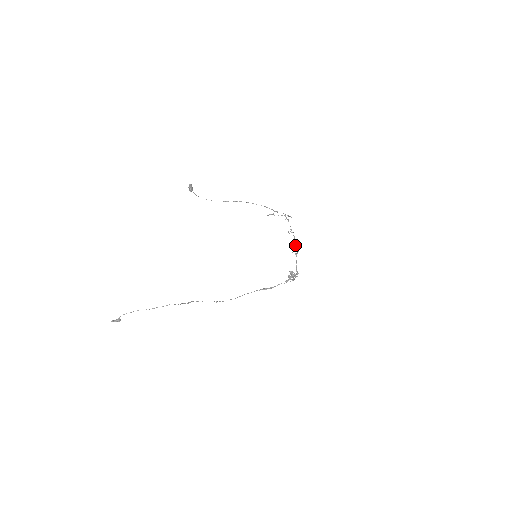
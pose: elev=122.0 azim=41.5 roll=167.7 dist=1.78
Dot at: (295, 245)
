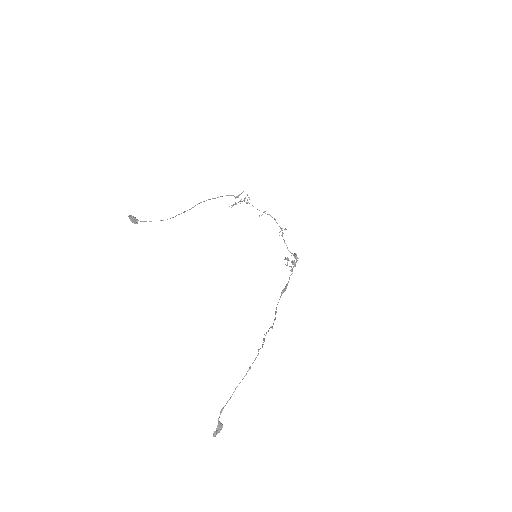
Dot at: occluded
